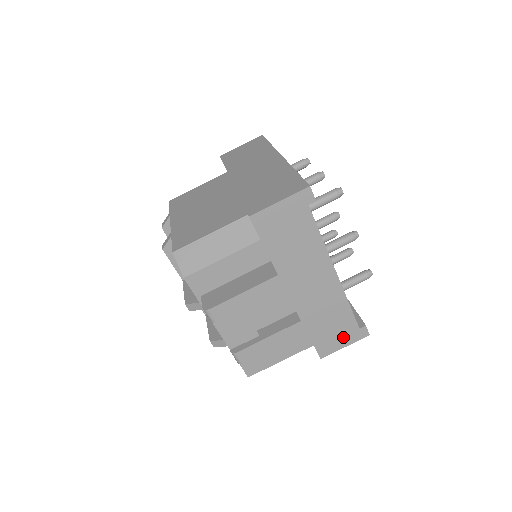
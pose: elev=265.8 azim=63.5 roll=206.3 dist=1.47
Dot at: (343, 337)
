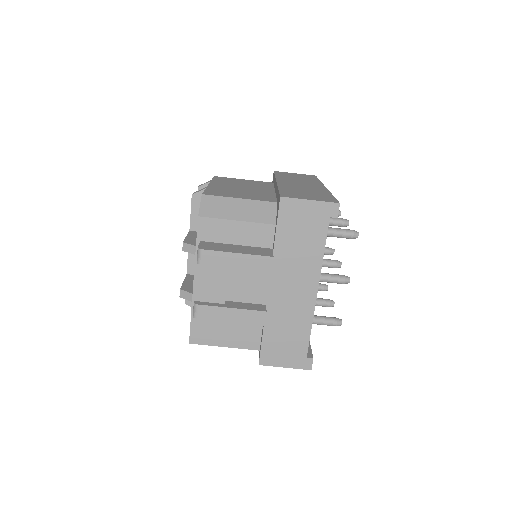
Dot at: (289, 356)
